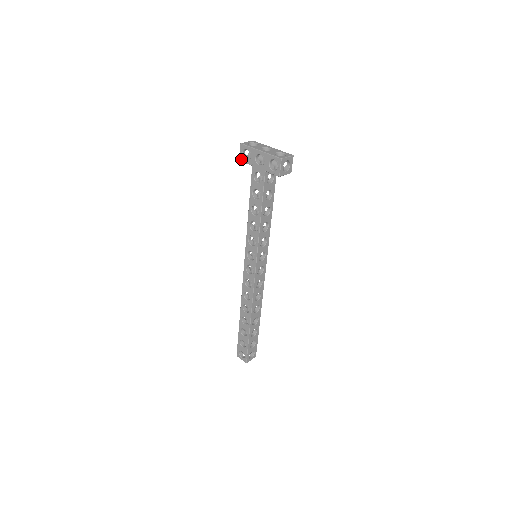
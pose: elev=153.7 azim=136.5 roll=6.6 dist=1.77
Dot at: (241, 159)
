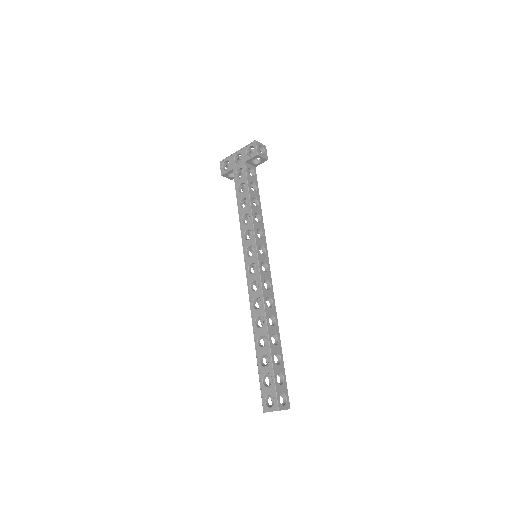
Dot at: (222, 173)
